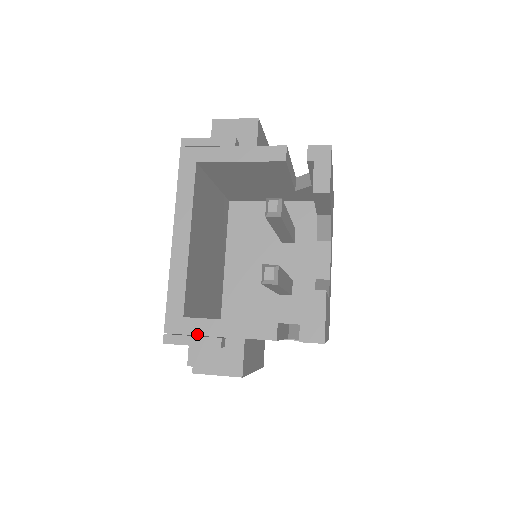
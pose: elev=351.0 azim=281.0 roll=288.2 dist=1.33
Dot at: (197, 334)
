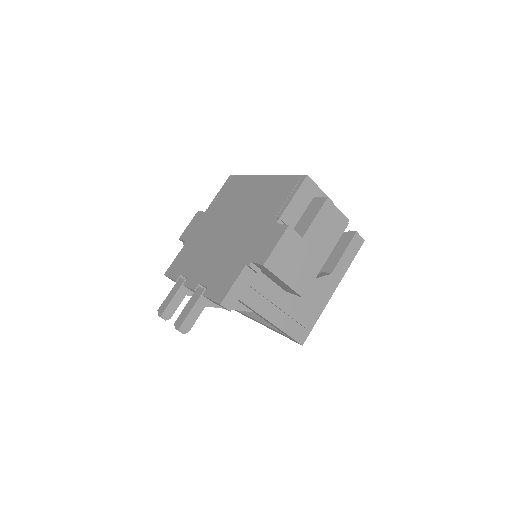
Dot at: occluded
